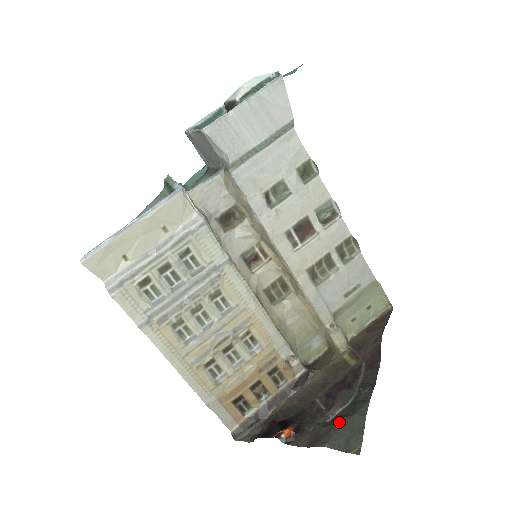
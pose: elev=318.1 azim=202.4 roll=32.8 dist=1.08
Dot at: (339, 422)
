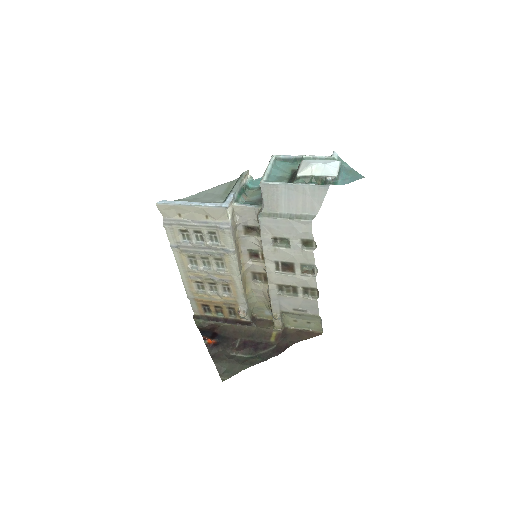
Dot at: (232, 360)
